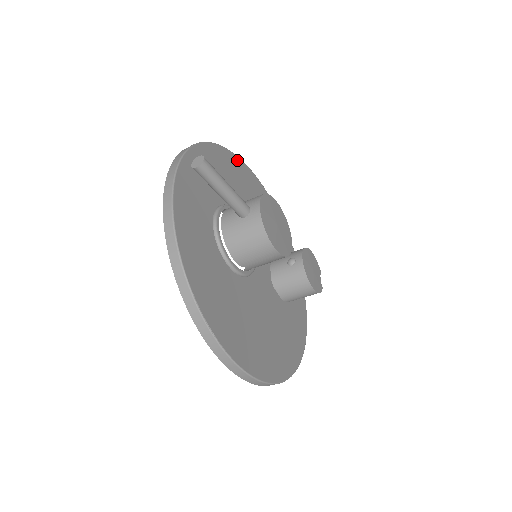
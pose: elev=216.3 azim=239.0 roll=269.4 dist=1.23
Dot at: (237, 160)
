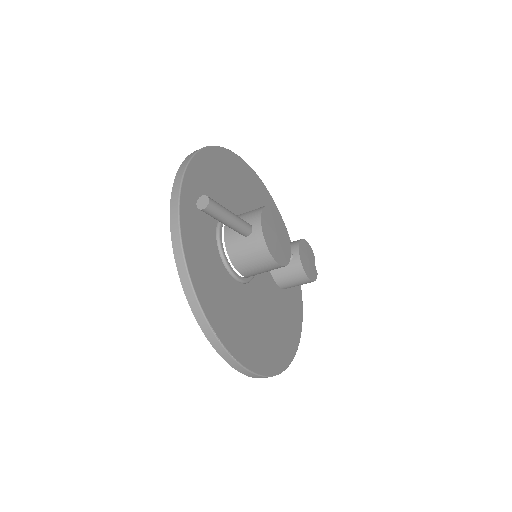
Dot at: (228, 154)
